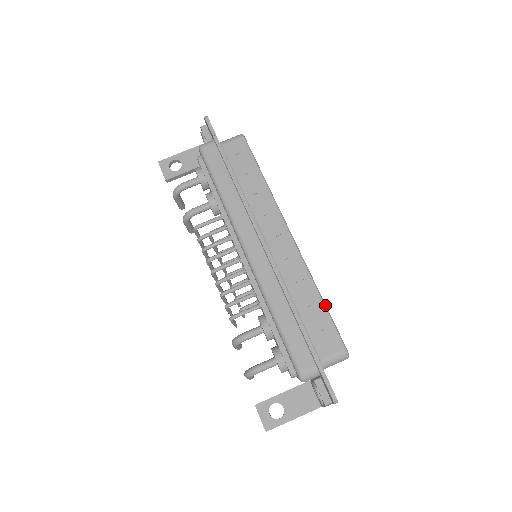
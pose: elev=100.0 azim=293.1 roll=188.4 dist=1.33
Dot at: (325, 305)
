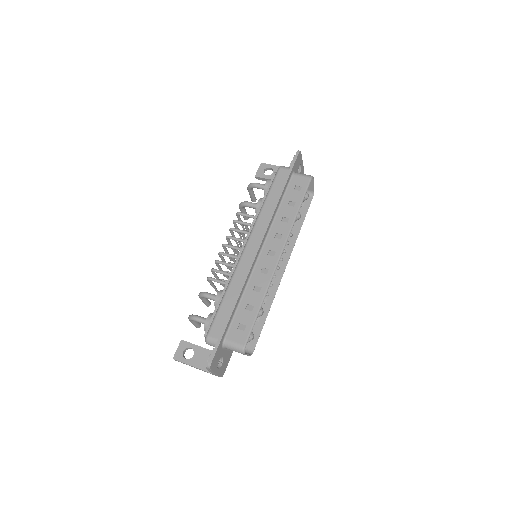
Dot at: occluded
